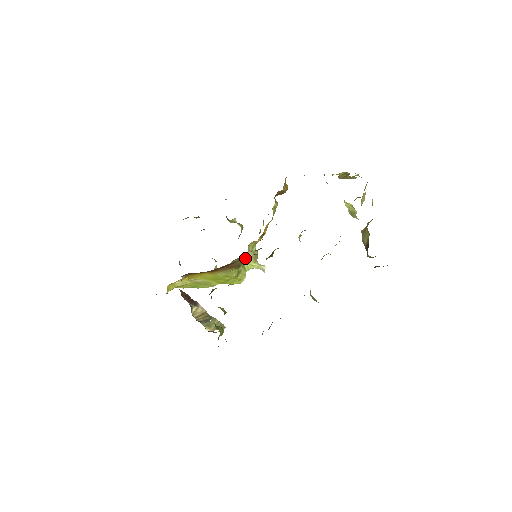
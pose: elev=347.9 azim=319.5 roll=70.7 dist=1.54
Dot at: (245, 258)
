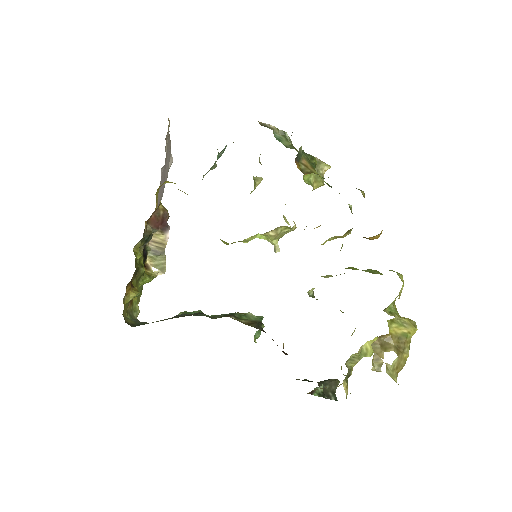
Dot at: (261, 234)
